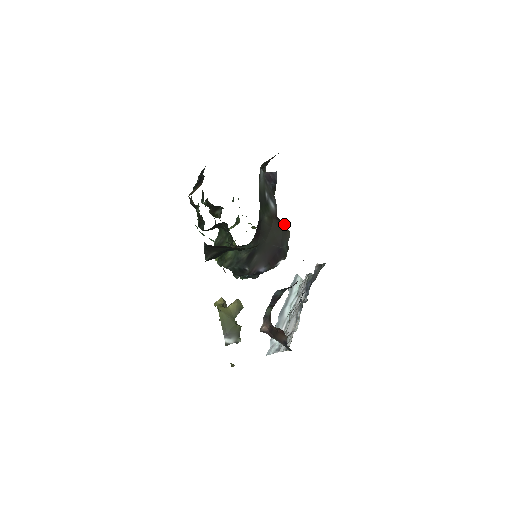
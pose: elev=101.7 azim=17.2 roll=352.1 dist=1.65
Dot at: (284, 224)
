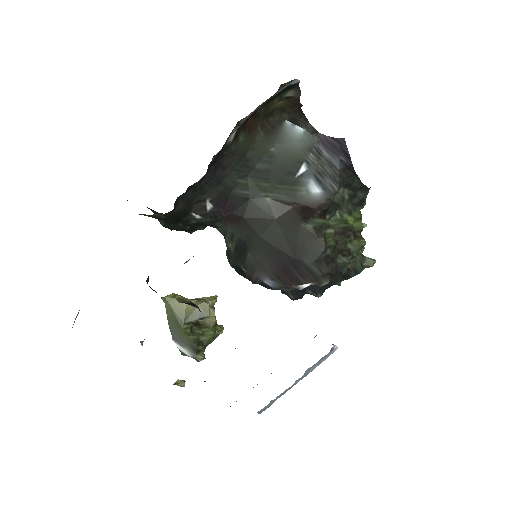
Dot at: (306, 222)
